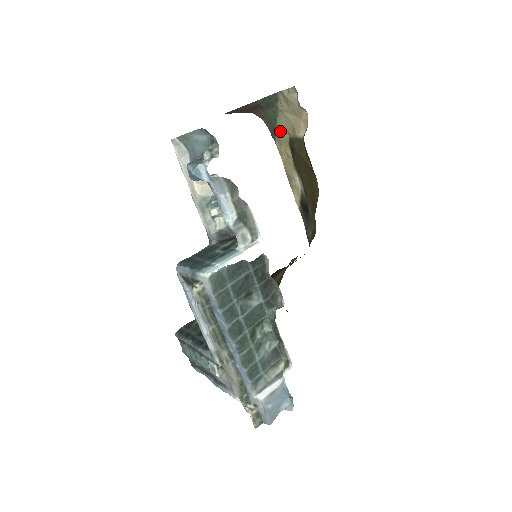
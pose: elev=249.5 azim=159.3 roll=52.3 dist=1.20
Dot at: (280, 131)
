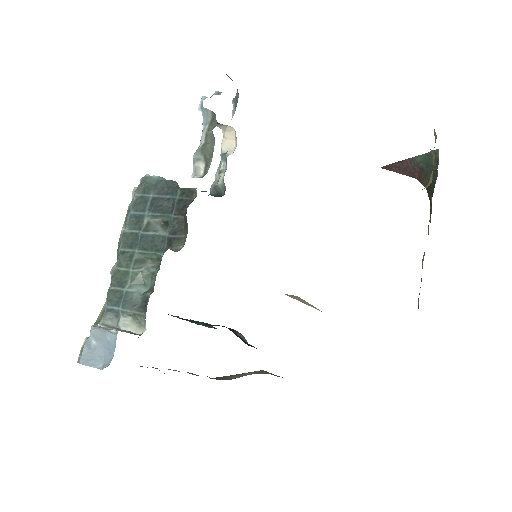
Dot at: (431, 199)
